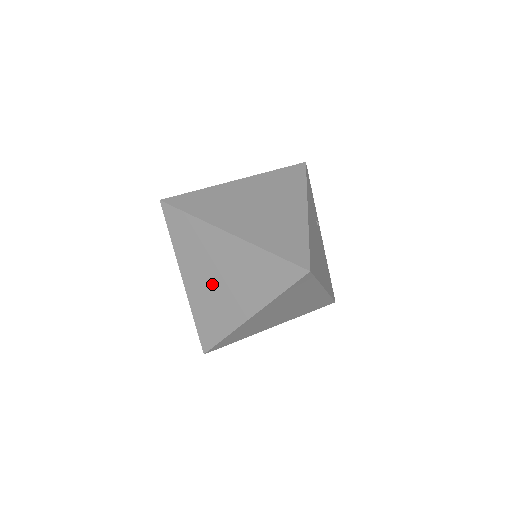
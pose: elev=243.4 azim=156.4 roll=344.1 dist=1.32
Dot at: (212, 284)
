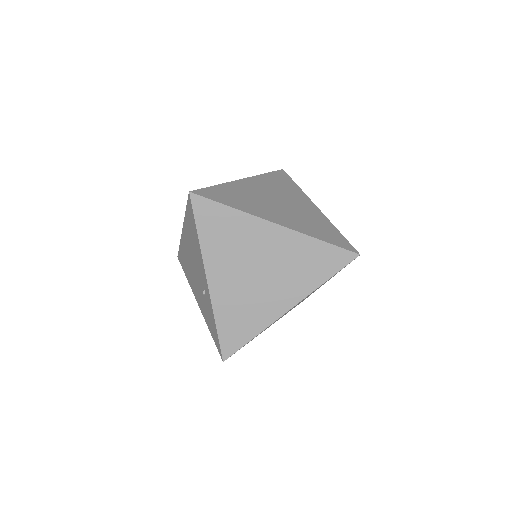
Dot at: (247, 280)
